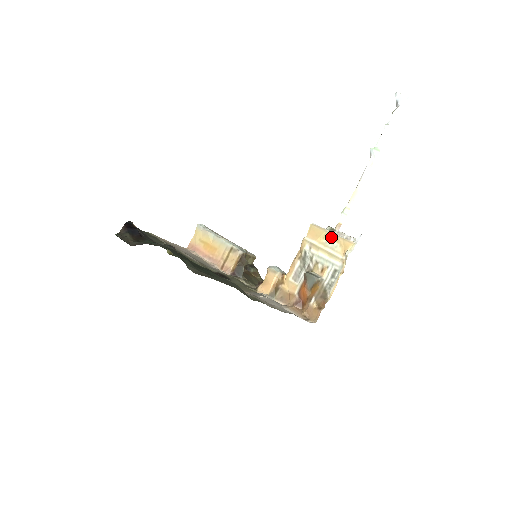
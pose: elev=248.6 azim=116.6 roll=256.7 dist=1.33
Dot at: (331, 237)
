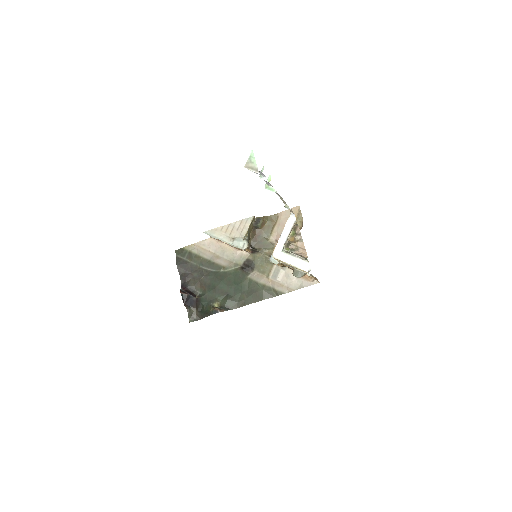
Dot at: (291, 265)
